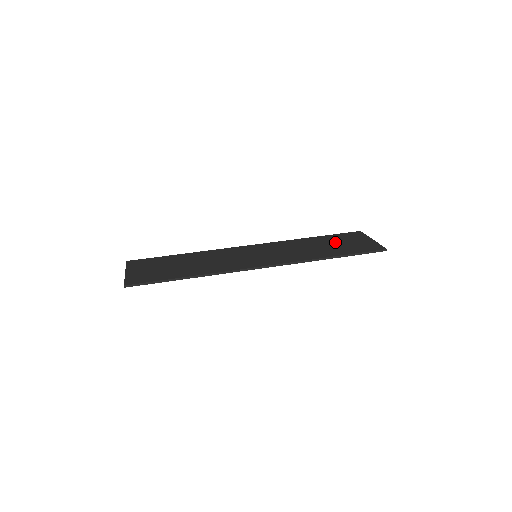
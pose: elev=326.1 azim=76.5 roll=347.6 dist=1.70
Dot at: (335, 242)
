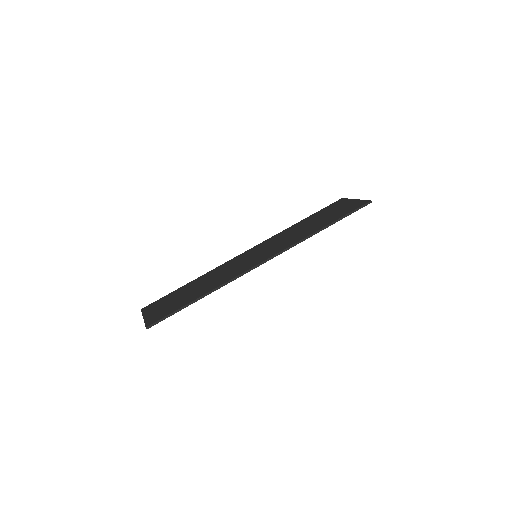
Dot at: (323, 215)
